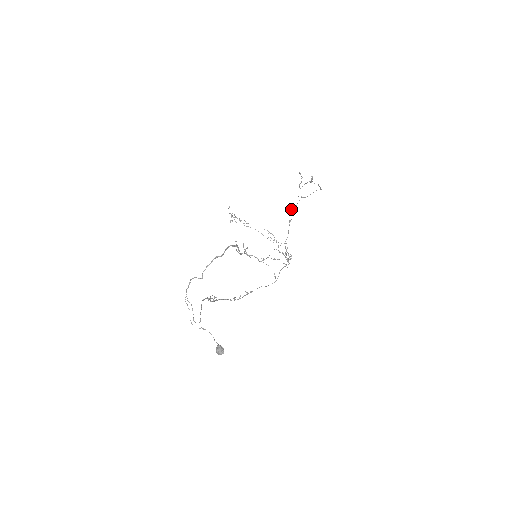
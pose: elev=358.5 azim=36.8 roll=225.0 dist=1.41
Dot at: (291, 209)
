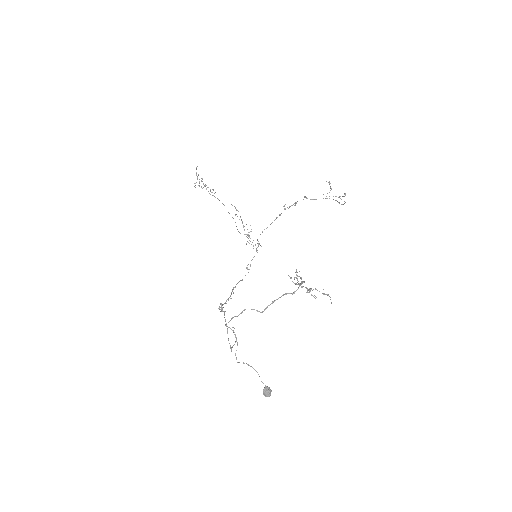
Dot at: occluded
